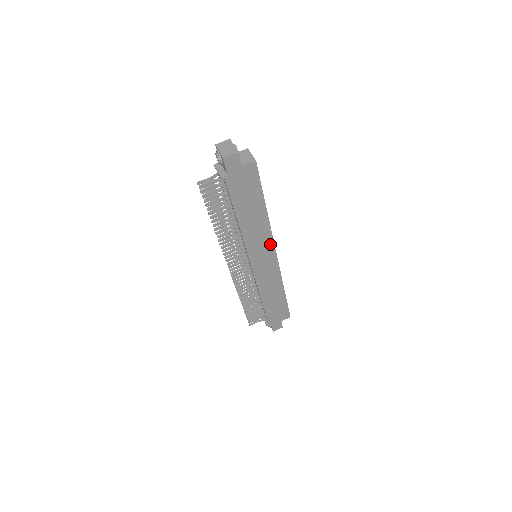
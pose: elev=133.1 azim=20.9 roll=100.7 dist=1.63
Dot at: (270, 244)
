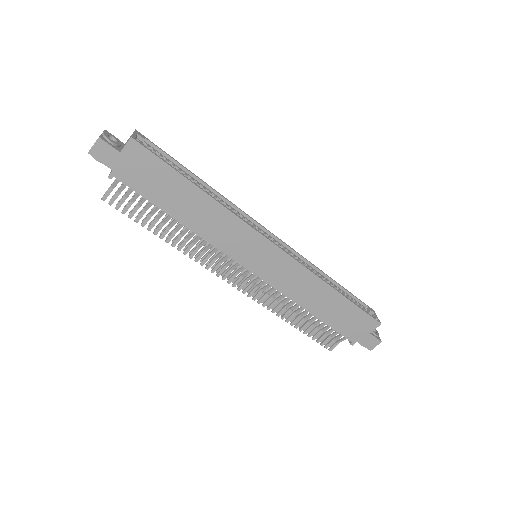
Dot at: (251, 233)
